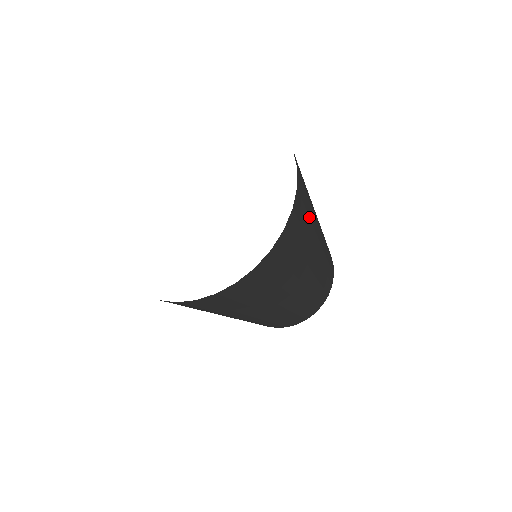
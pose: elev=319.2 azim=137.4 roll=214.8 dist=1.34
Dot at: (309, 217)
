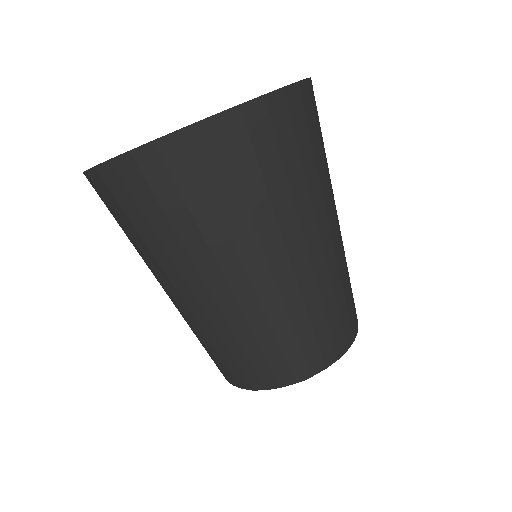
Dot at: (324, 148)
